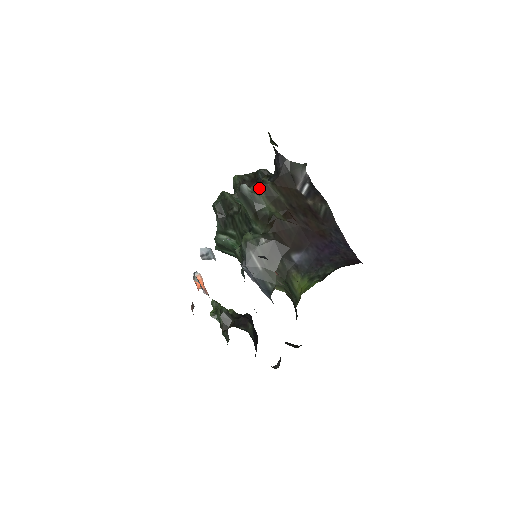
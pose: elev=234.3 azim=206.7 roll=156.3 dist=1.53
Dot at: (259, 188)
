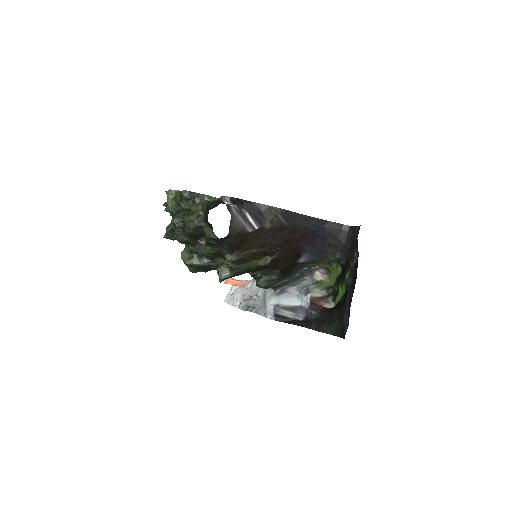
Dot at: (233, 267)
